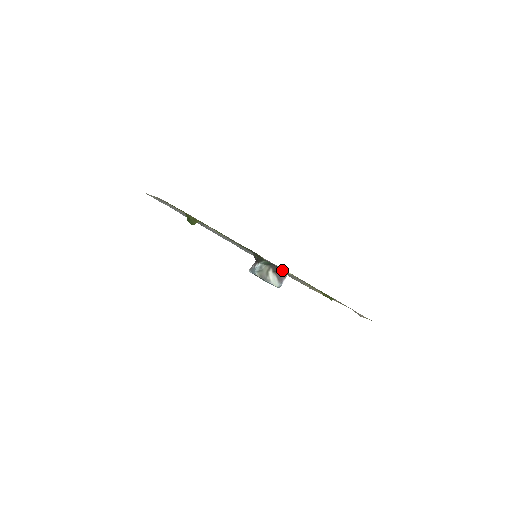
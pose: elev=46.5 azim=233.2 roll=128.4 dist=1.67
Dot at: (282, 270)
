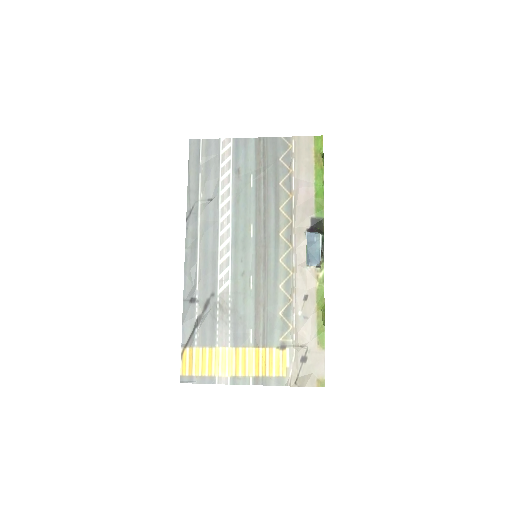
Dot at: occluded
